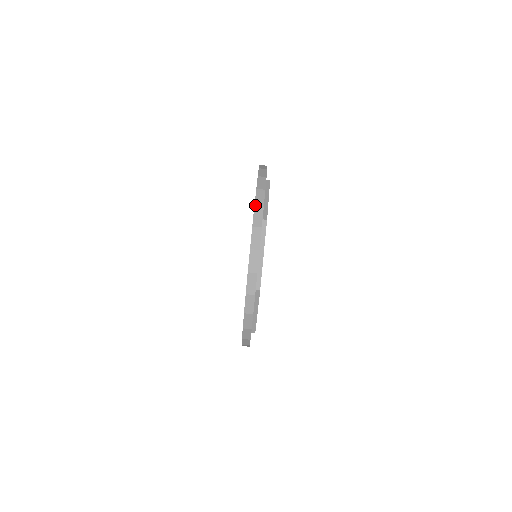
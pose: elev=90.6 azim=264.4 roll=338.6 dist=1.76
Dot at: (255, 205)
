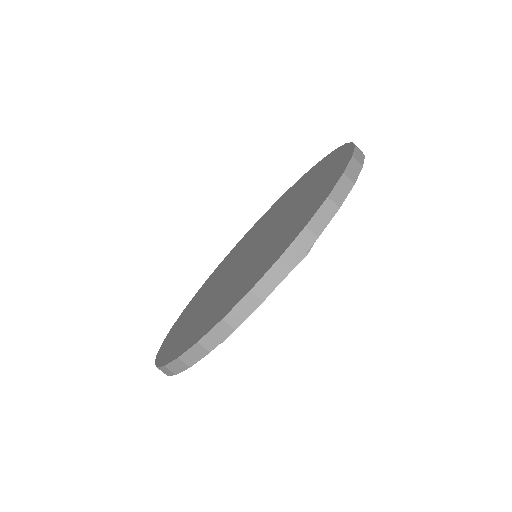
Dot at: (308, 225)
